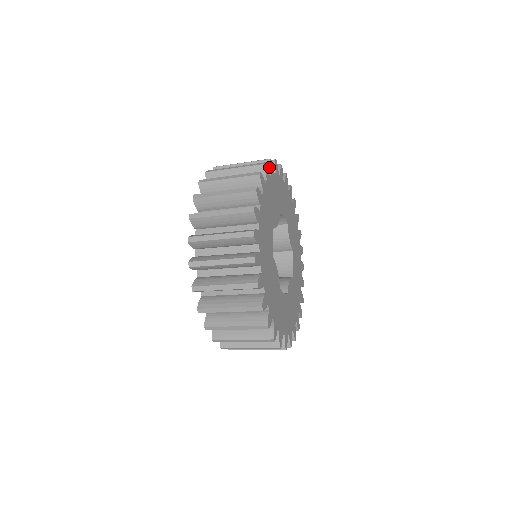
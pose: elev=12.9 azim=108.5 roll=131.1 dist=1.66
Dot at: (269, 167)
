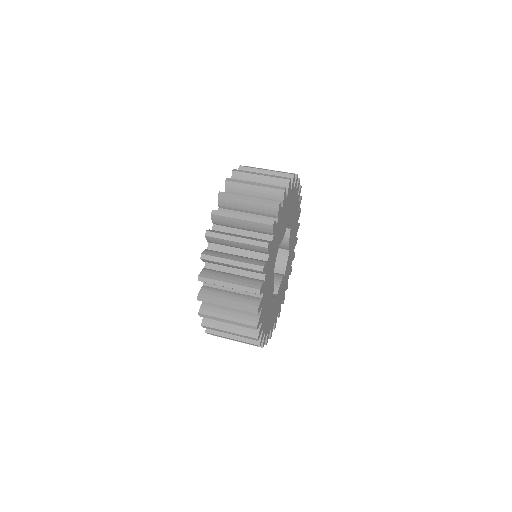
Dot at: (287, 187)
